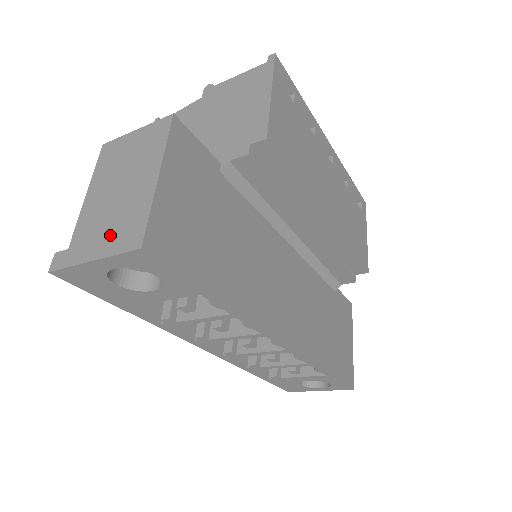
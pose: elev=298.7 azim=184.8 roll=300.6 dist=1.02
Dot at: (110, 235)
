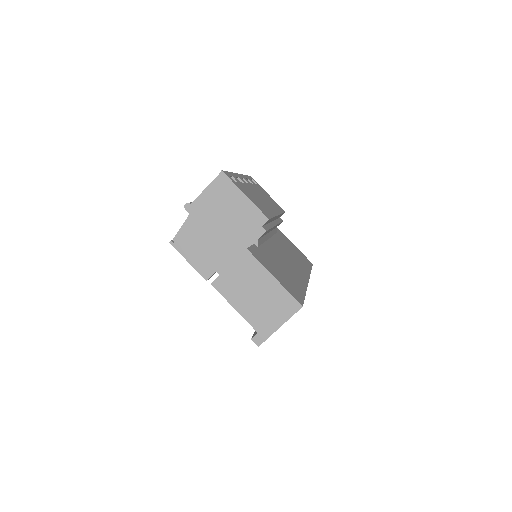
Dot at: (278, 313)
